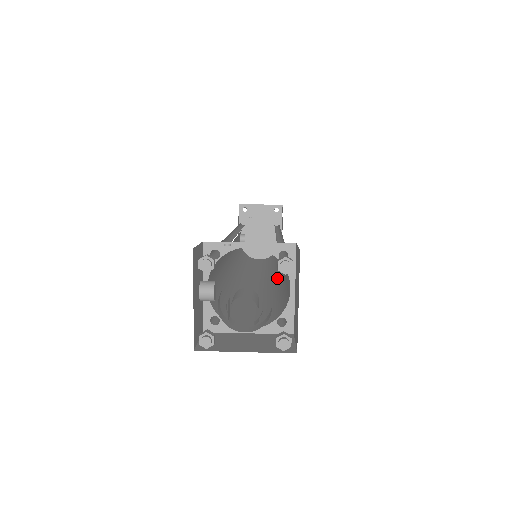
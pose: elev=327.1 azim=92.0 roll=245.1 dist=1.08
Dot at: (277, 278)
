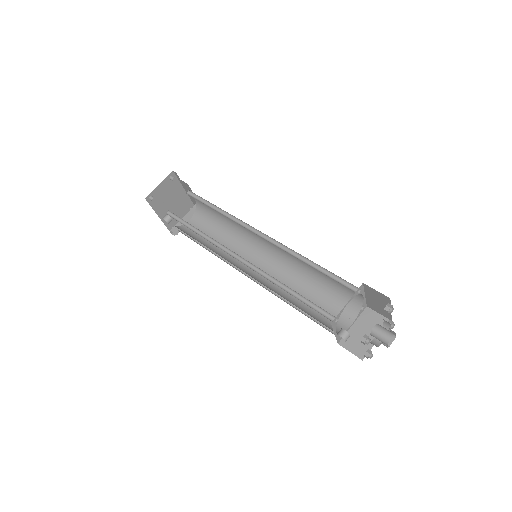
Dot at: (284, 260)
